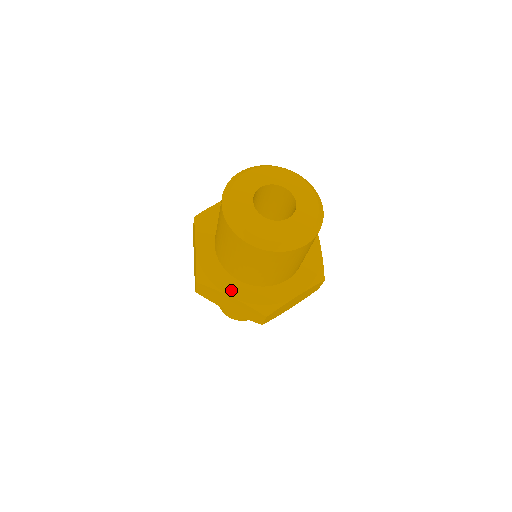
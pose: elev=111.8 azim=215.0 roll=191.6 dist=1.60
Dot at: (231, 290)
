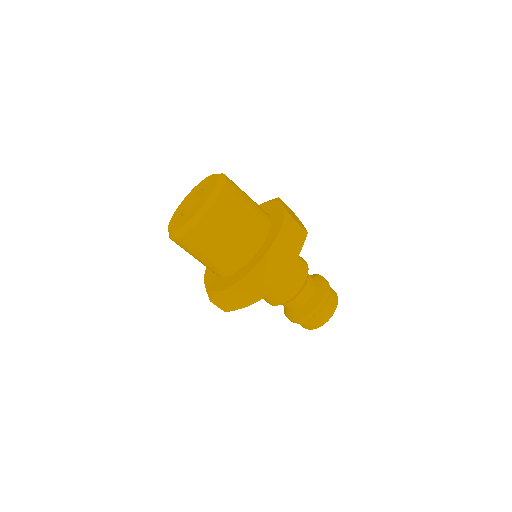
Dot at: (207, 277)
